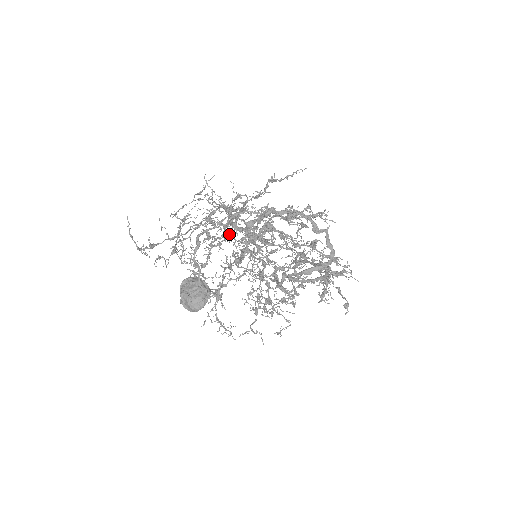
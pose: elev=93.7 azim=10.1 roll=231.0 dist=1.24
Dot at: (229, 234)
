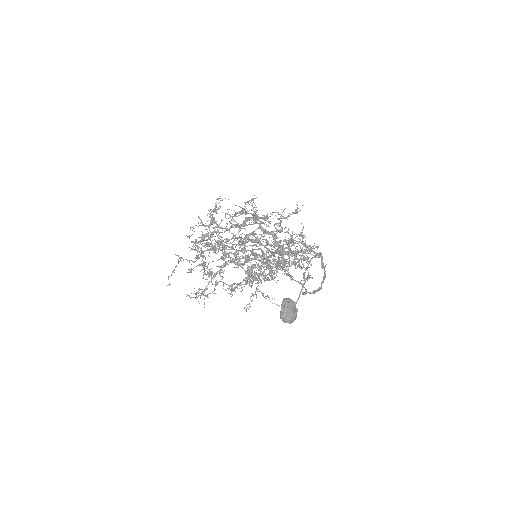
Dot at: occluded
